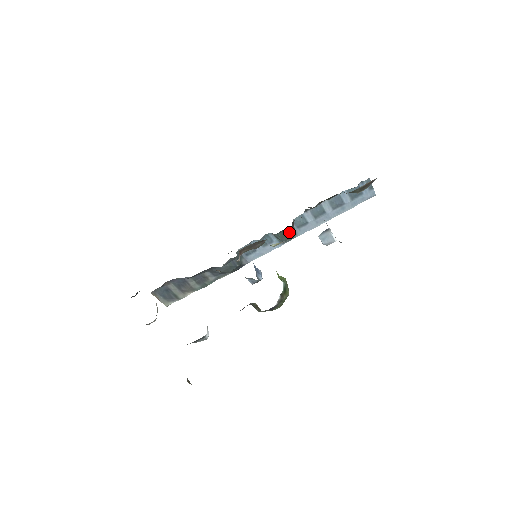
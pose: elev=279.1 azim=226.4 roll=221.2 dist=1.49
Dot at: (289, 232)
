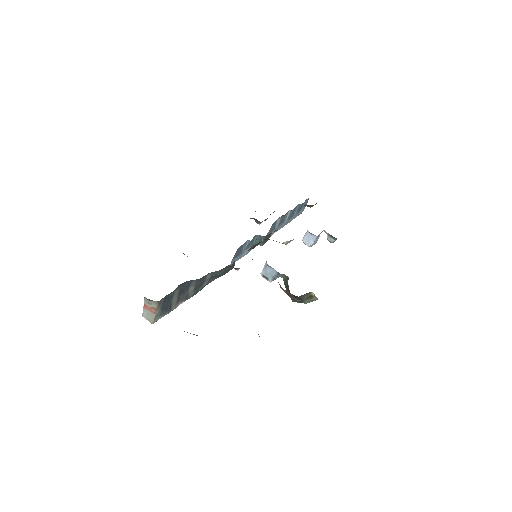
Dot at: (269, 235)
